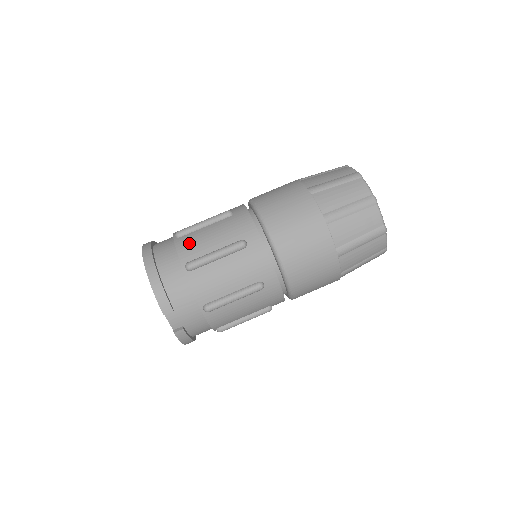
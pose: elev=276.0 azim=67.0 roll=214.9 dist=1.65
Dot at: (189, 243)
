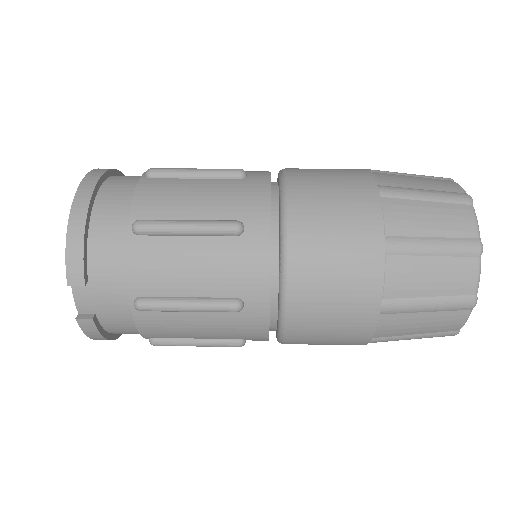
Dot at: (158, 192)
